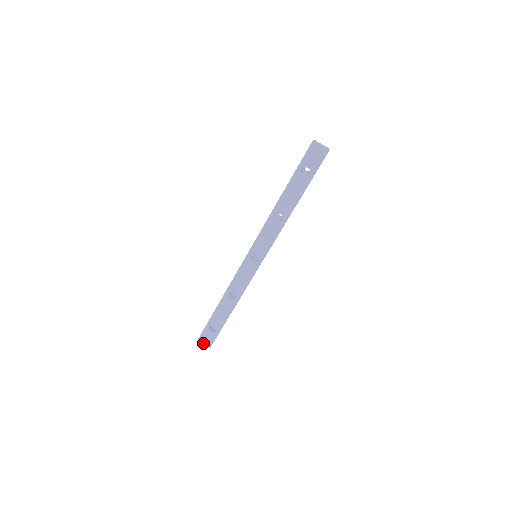
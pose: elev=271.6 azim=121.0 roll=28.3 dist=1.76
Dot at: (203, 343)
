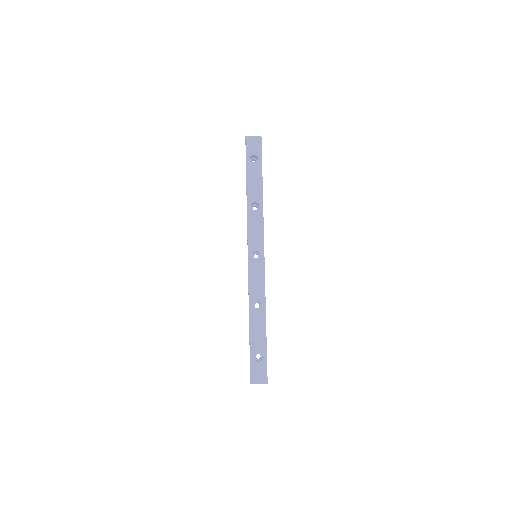
Dot at: (258, 382)
